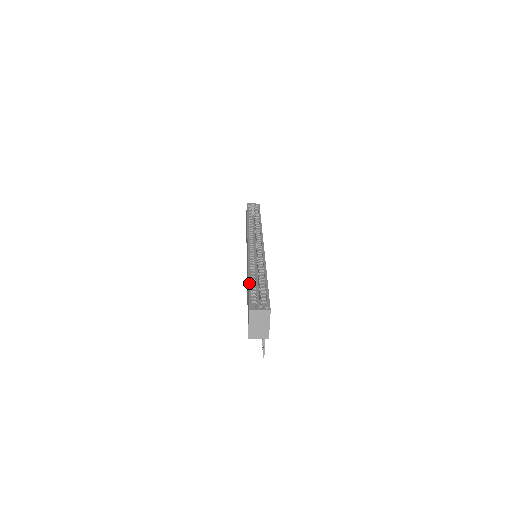
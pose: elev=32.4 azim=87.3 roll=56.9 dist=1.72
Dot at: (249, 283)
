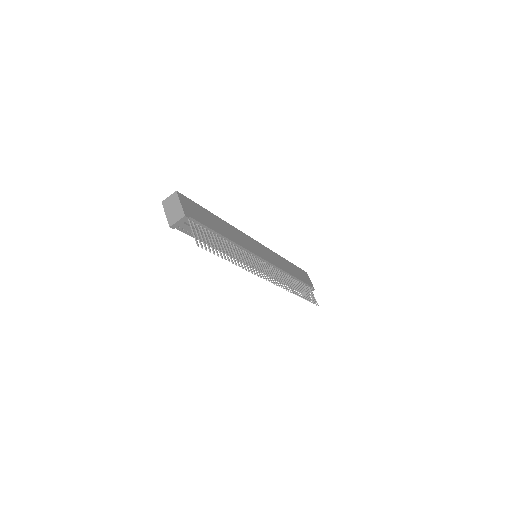
Dot at: occluded
